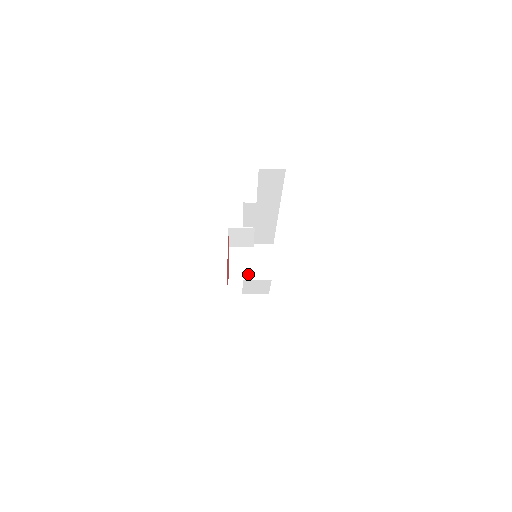
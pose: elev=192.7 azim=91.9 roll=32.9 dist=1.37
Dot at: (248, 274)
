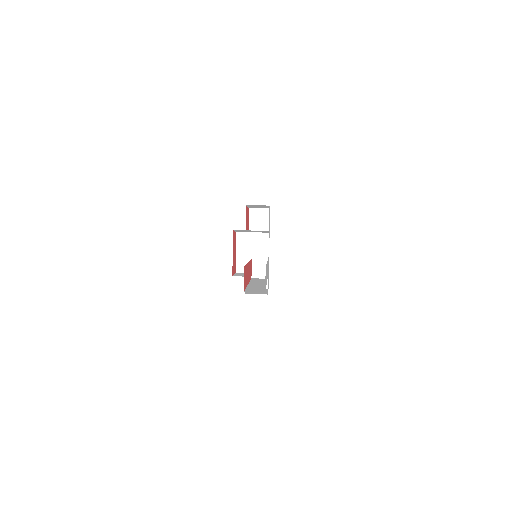
Dot at: (252, 256)
